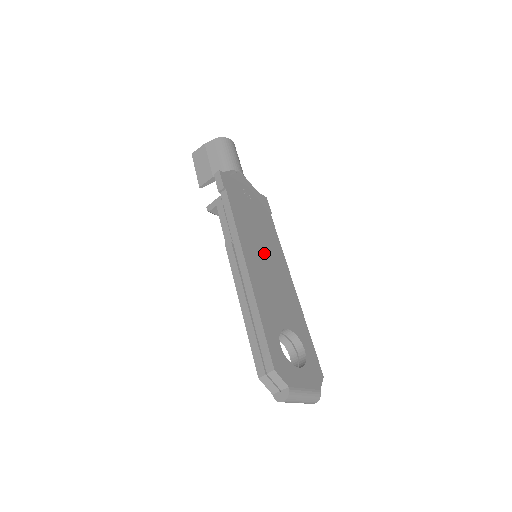
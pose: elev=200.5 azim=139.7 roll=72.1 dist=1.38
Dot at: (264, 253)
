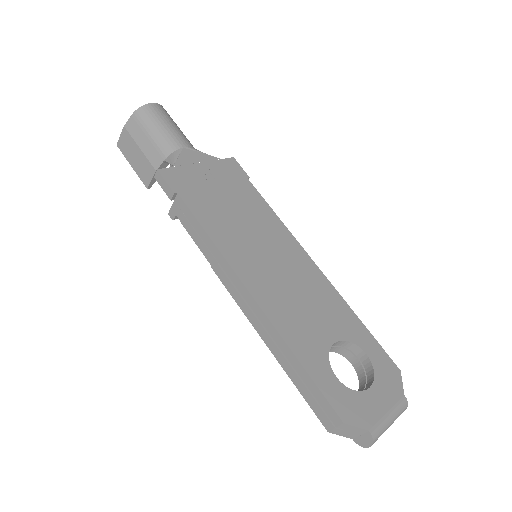
Dot at: (264, 251)
